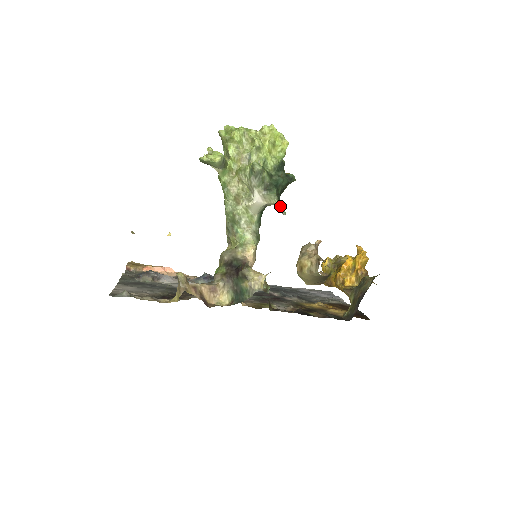
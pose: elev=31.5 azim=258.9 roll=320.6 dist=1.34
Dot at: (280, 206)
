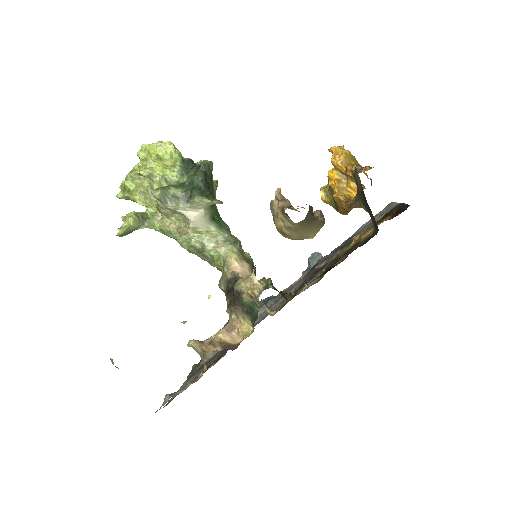
Dot at: (211, 201)
